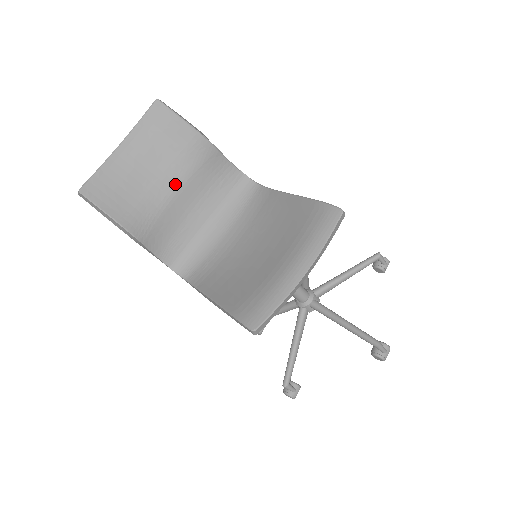
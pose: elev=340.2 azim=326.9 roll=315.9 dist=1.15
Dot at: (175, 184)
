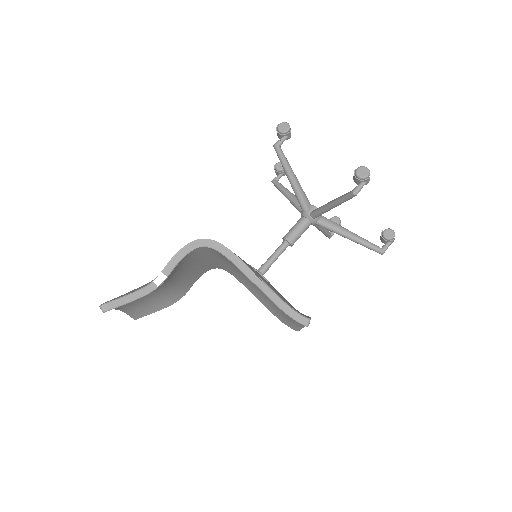
Dot at: (167, 285)
